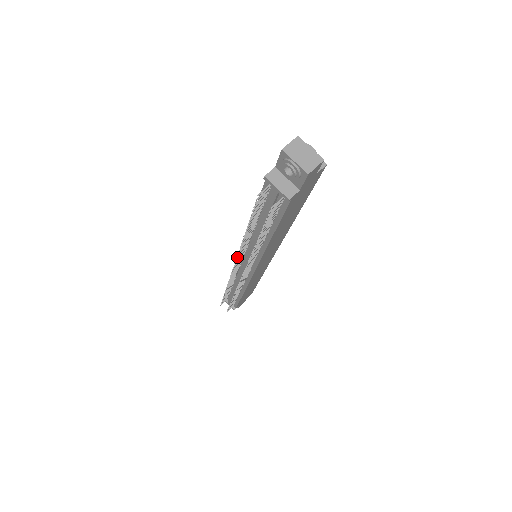
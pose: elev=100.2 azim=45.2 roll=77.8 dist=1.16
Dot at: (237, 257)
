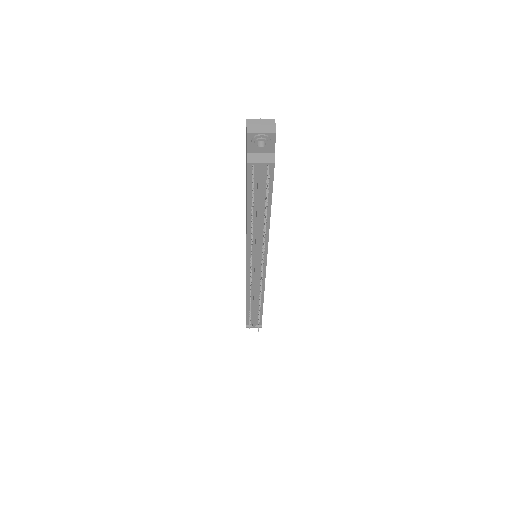
Dot at: (251, 260)
